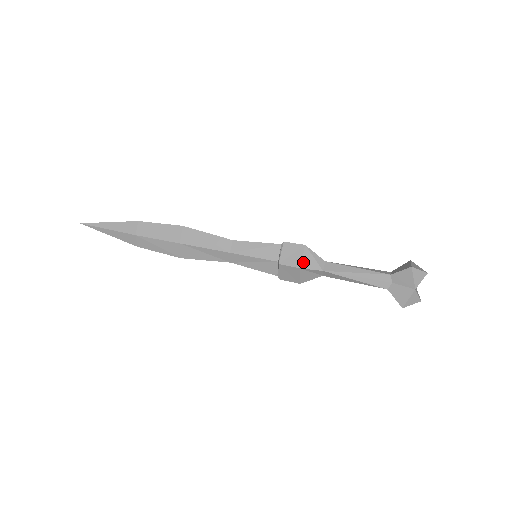
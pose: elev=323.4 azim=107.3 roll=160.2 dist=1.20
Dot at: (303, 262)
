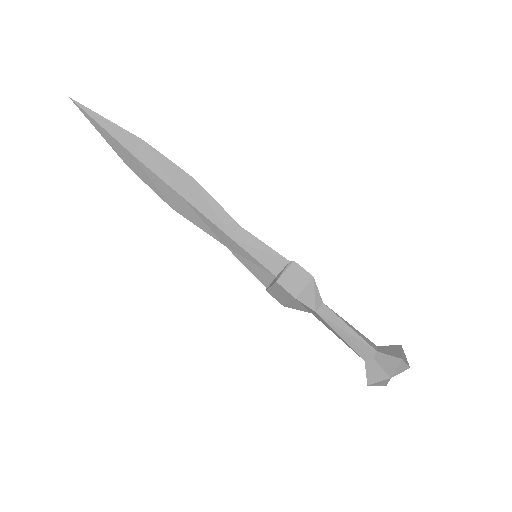
Dot at: (302, 294)
